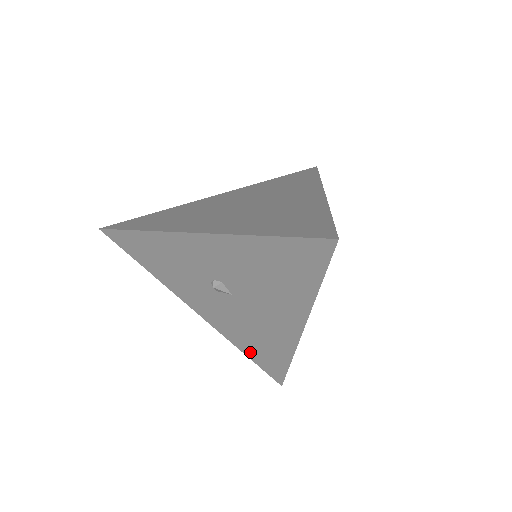
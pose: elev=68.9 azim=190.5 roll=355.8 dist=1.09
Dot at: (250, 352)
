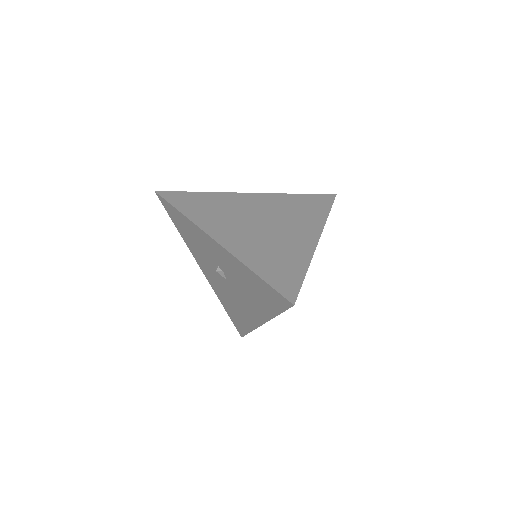
Dot at: (228, 310)
